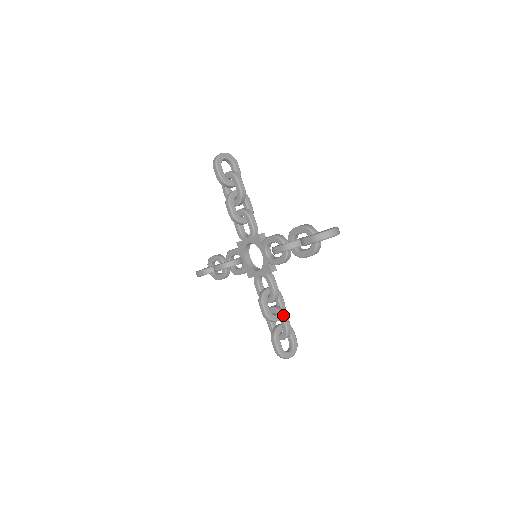
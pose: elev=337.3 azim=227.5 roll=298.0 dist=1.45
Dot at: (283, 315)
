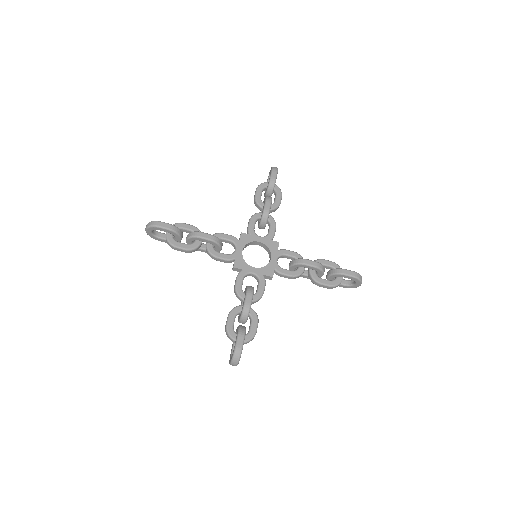
Dot at: (320, 259)
